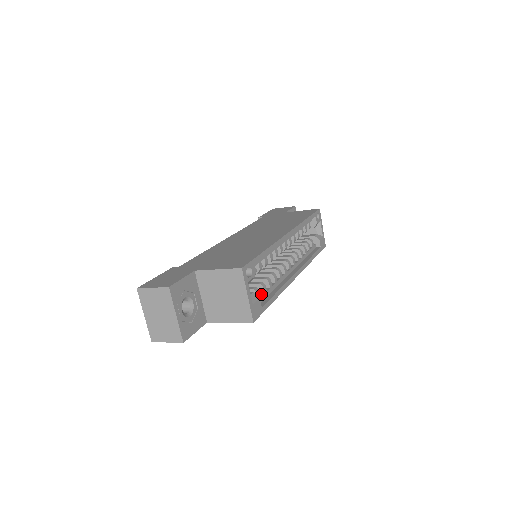
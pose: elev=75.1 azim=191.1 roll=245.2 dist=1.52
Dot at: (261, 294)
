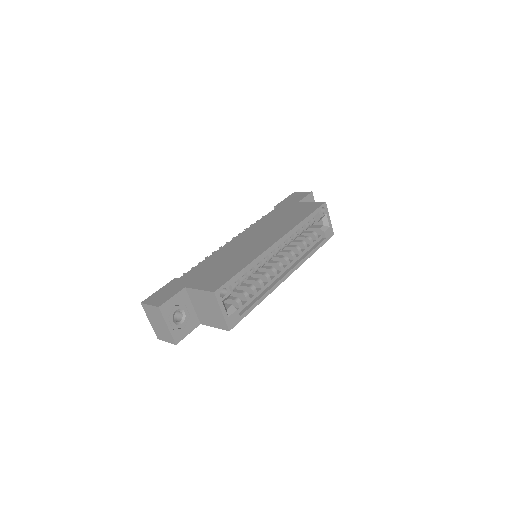
Dot at: (244, 302)
